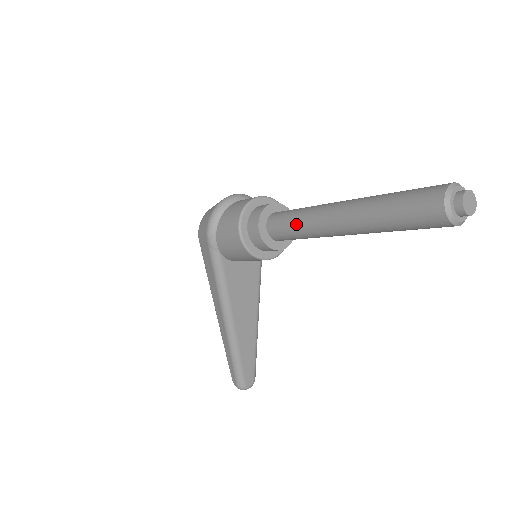
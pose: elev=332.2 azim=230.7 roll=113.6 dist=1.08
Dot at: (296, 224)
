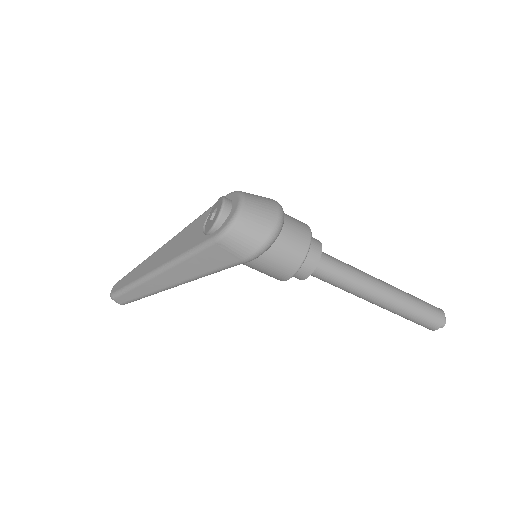
Dot at: (344, 285)
